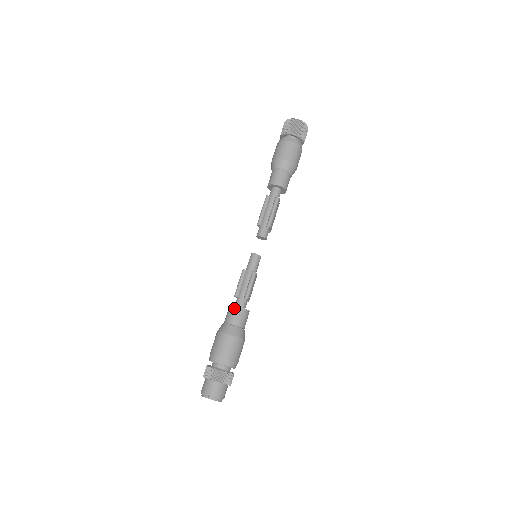
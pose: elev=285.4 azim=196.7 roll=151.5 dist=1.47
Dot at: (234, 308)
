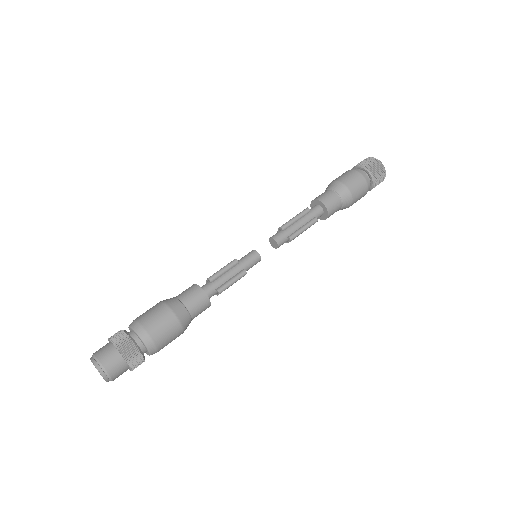
Dot at: (201, 292)
